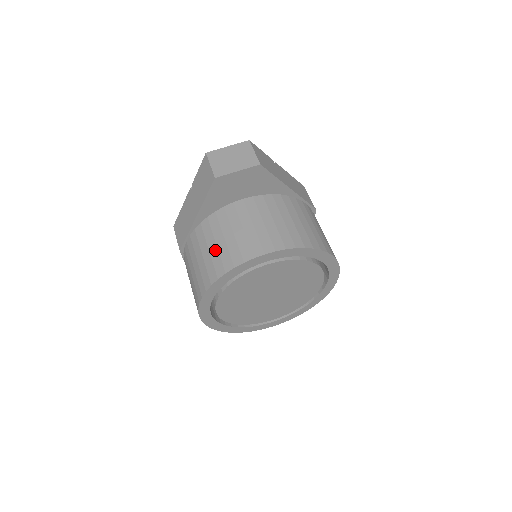
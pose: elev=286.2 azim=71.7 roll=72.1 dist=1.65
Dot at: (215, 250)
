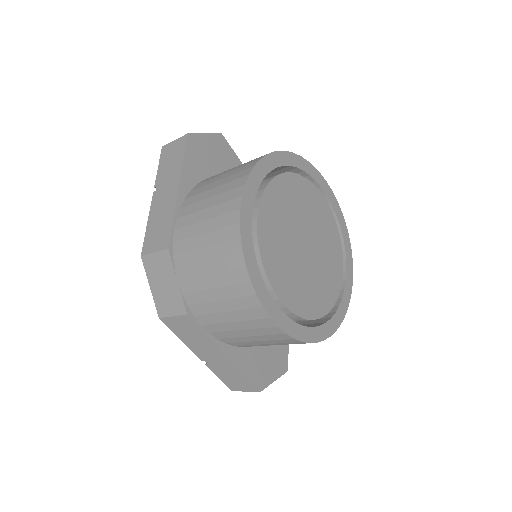
Dot at: (223, 180)
